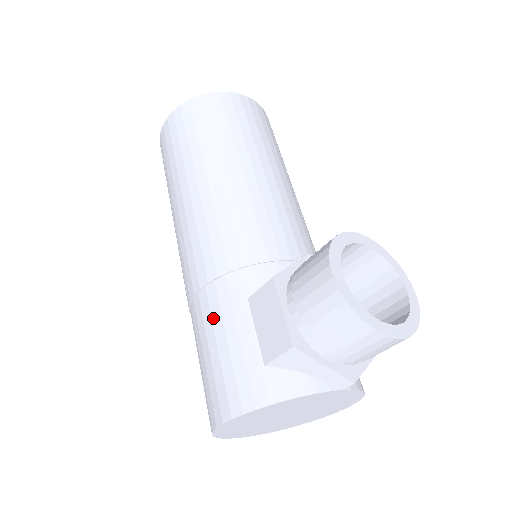
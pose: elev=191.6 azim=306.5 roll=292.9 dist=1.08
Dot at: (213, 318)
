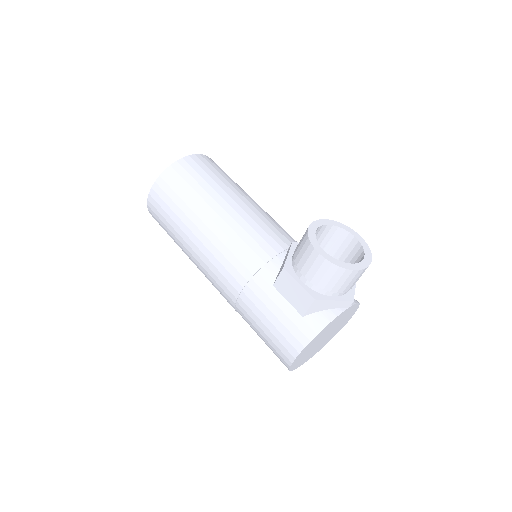
Dot at: (258, 306)
